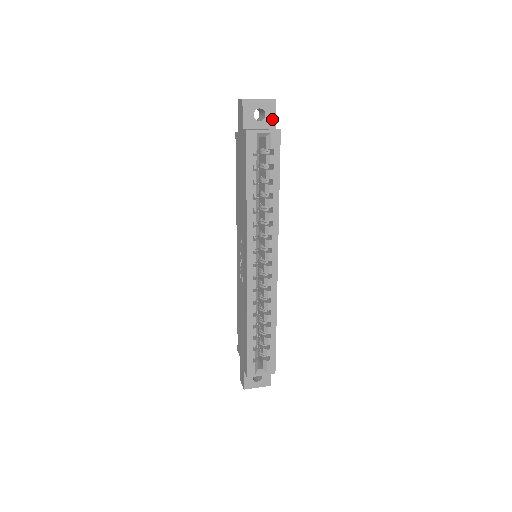
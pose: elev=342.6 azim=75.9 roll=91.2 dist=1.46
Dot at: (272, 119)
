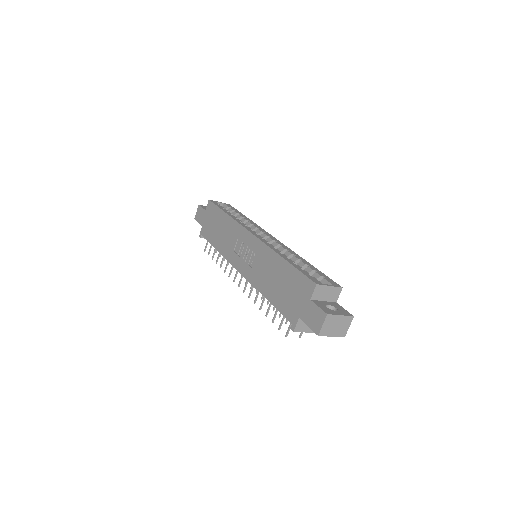
Dot at: occluded
